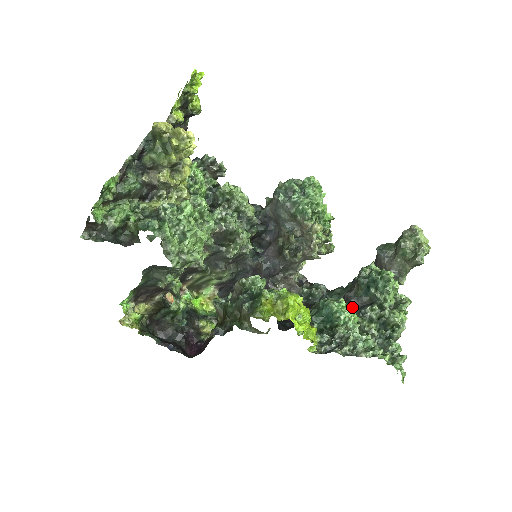
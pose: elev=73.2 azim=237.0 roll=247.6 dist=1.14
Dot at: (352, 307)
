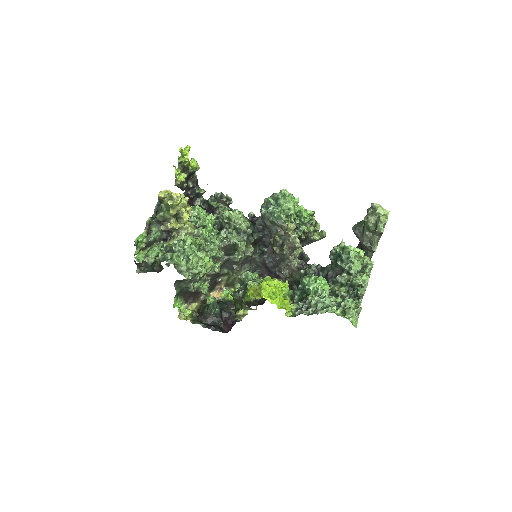
Dot at: (318, 279)
